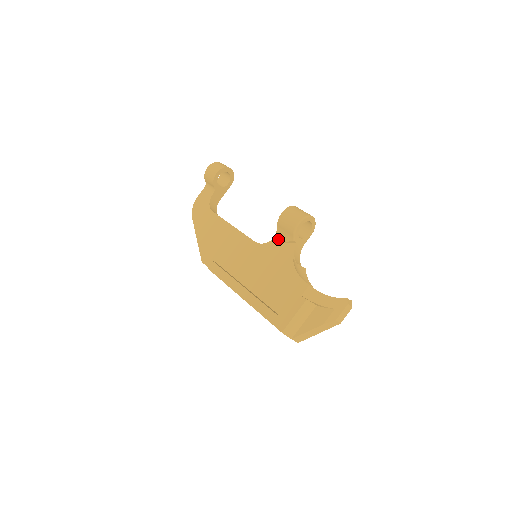
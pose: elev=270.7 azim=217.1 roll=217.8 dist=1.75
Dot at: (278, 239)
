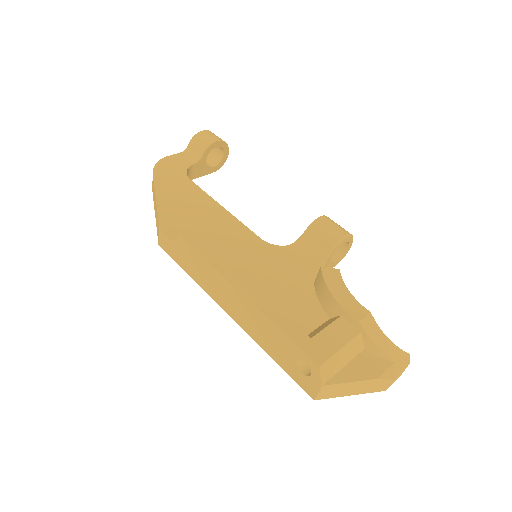
Dot at: (300, 247)
